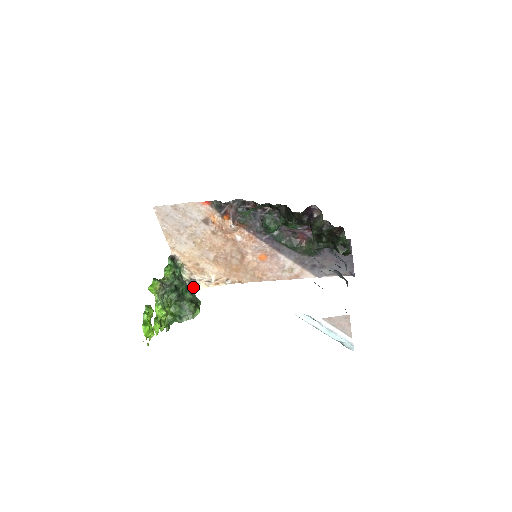
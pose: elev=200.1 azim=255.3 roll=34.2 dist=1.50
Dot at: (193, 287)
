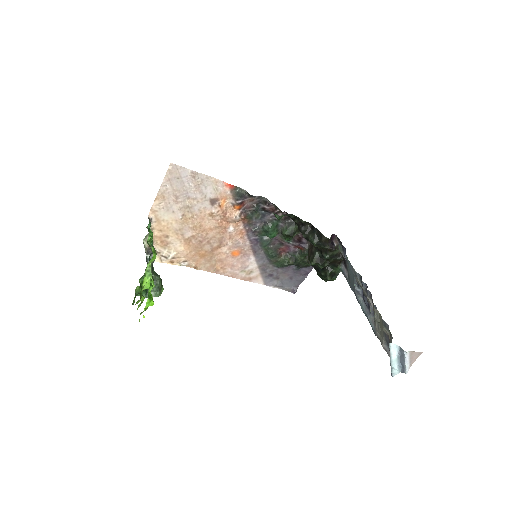
Dot at: occluded
